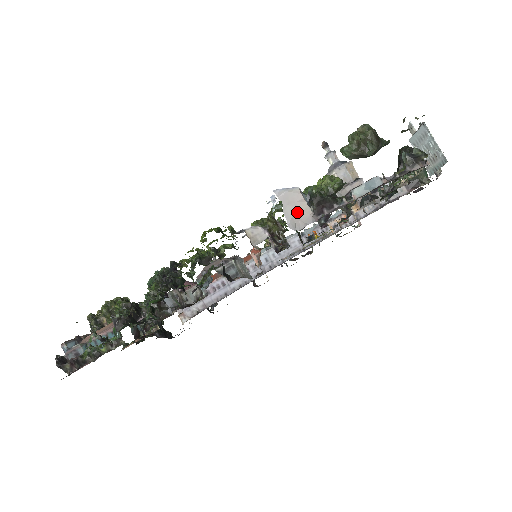
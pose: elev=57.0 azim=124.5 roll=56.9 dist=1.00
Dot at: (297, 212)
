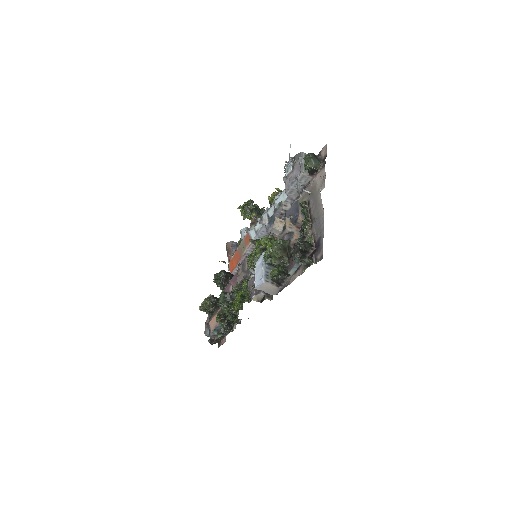
Dot at: (271, 290)
